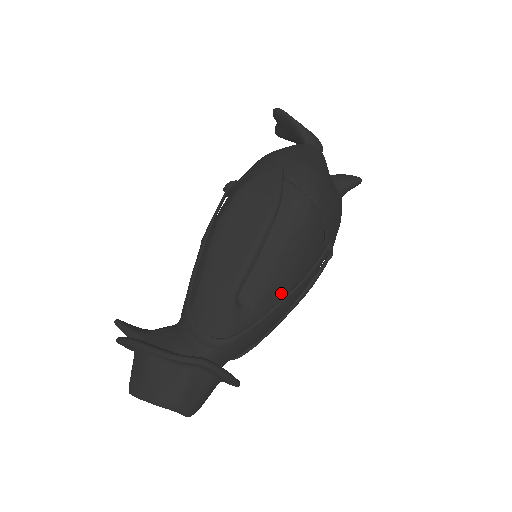
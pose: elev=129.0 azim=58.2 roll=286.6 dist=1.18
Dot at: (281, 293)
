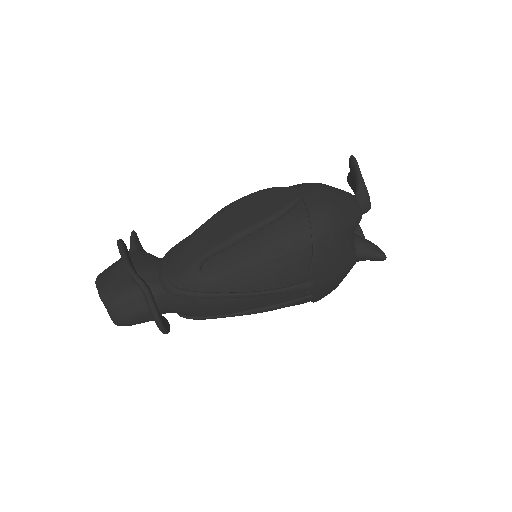
Dot at: (239, 287)
